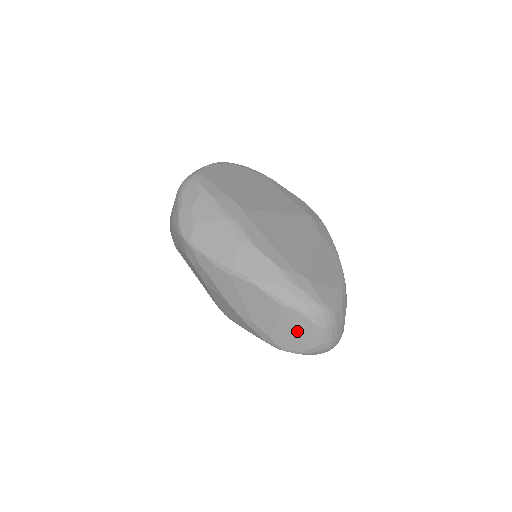
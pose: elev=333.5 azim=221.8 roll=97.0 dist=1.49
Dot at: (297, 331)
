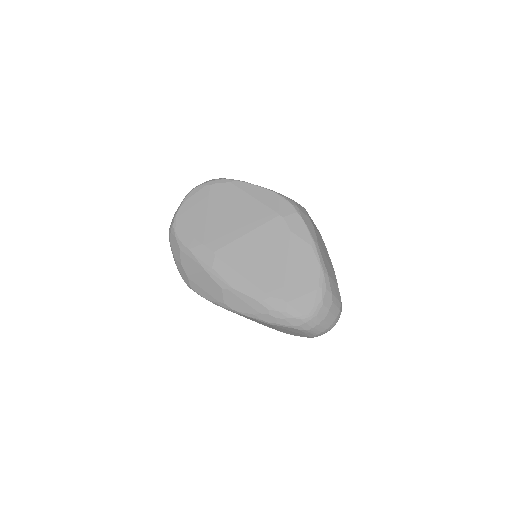
Dot at: (294, 332)
